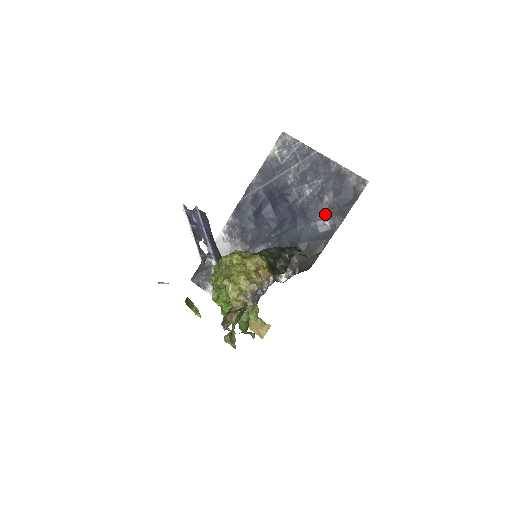
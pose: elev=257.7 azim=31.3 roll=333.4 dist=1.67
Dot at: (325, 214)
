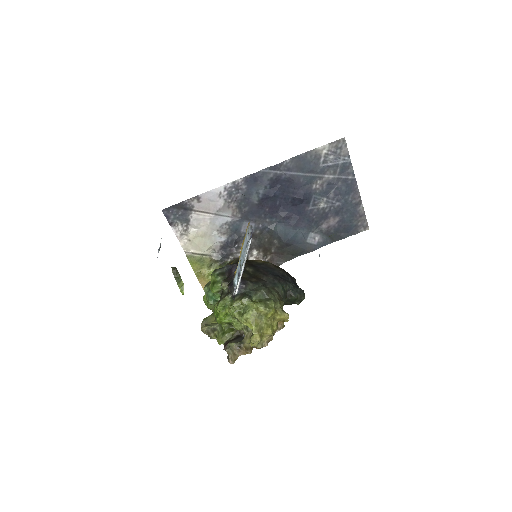
Dot at: (321, 231)
